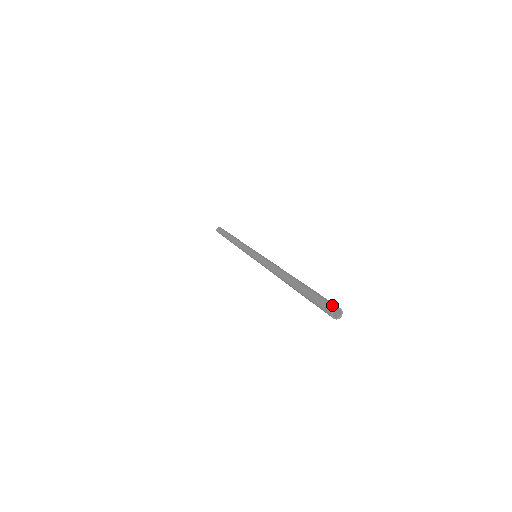
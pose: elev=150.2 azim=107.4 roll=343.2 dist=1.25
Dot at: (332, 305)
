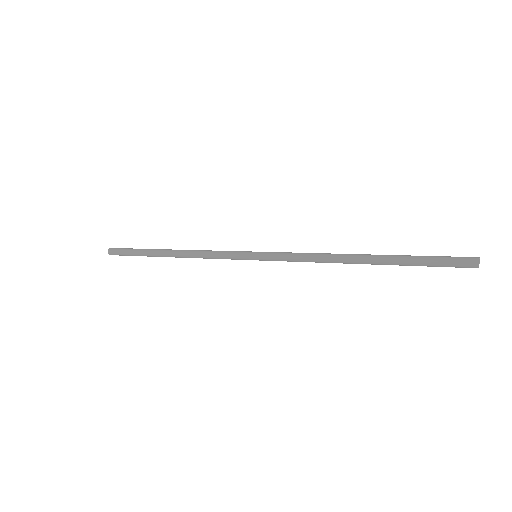
Dot at: (472, 257)
